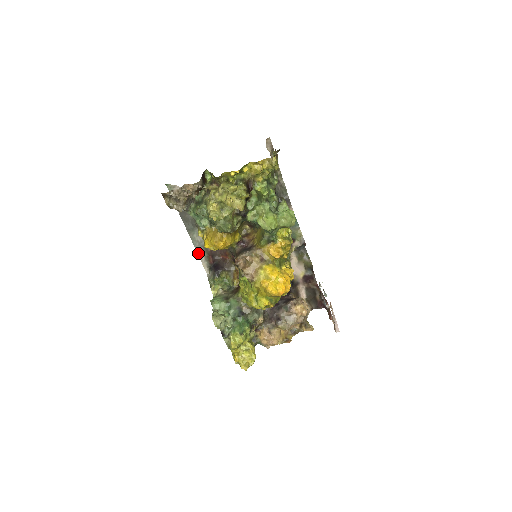
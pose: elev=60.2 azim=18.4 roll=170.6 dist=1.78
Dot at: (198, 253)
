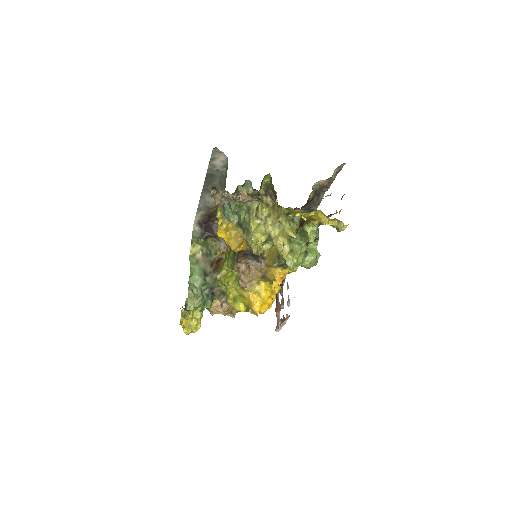
Dot at: (198, 208)
